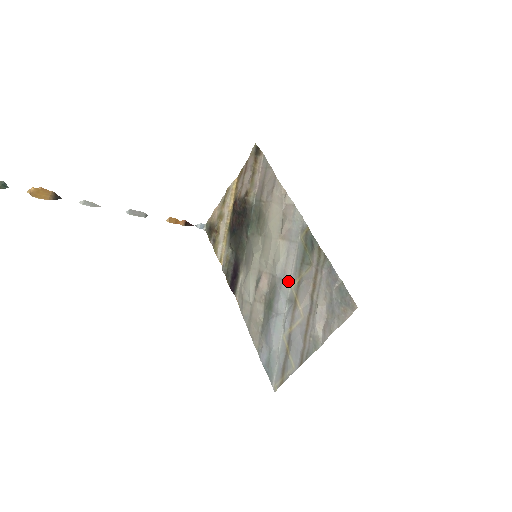
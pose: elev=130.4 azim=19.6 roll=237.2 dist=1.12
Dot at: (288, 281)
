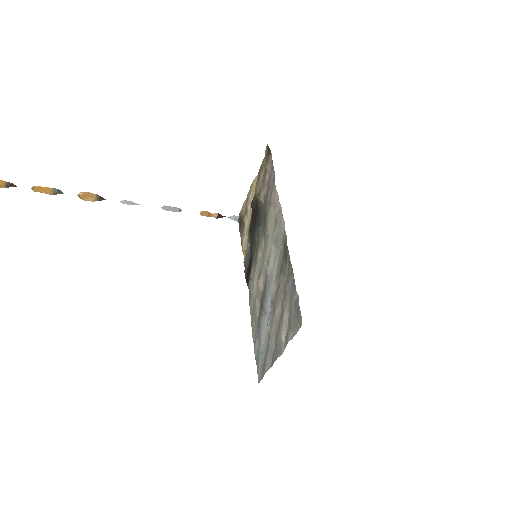
Dot at: (273, 285)
